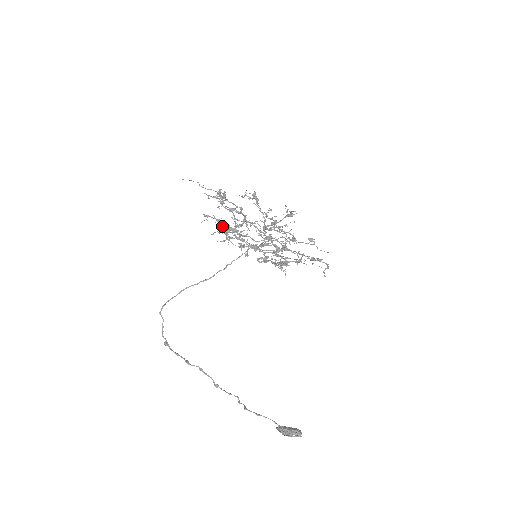
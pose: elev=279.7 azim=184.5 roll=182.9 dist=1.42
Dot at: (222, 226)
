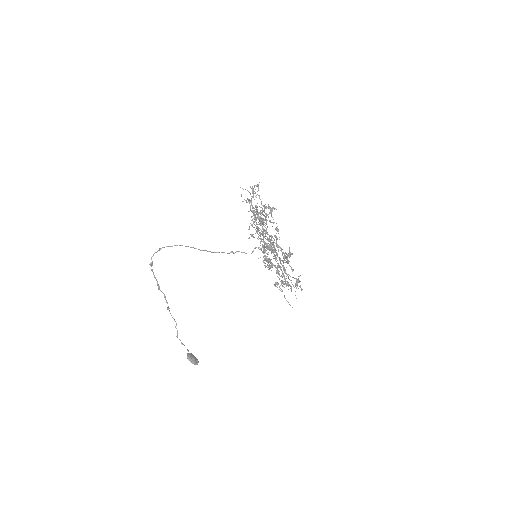
Dot at: occluded
